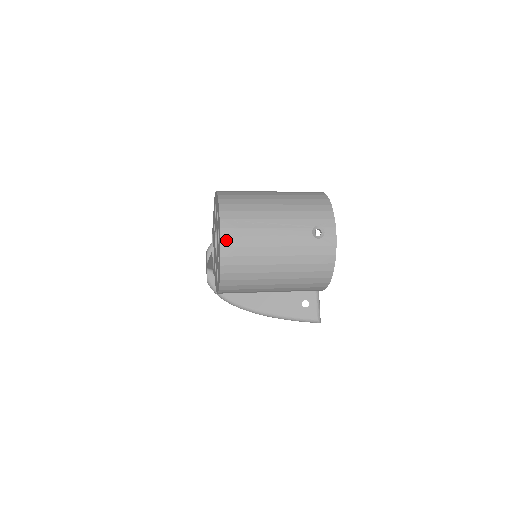
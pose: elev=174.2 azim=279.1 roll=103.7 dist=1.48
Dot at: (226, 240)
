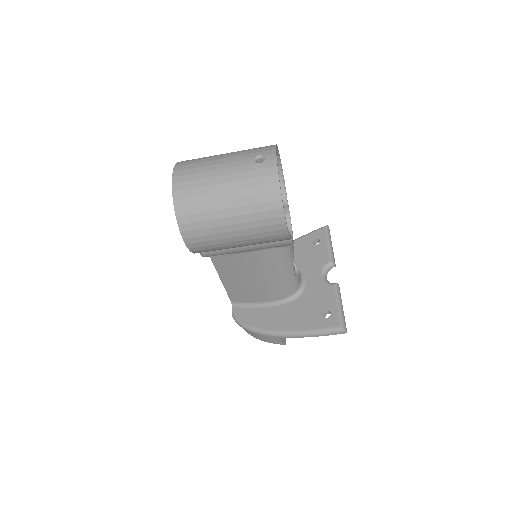
Dot at: (177, 178)
